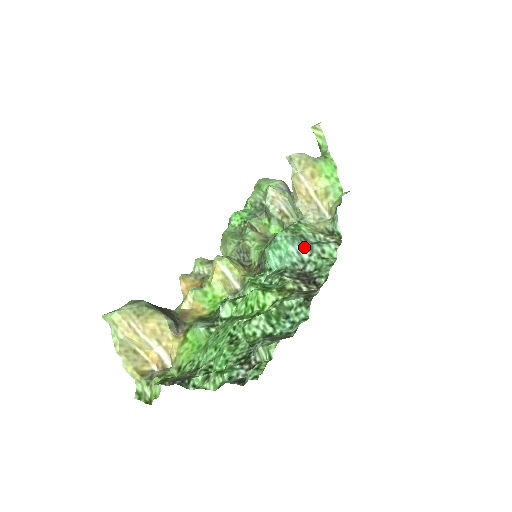
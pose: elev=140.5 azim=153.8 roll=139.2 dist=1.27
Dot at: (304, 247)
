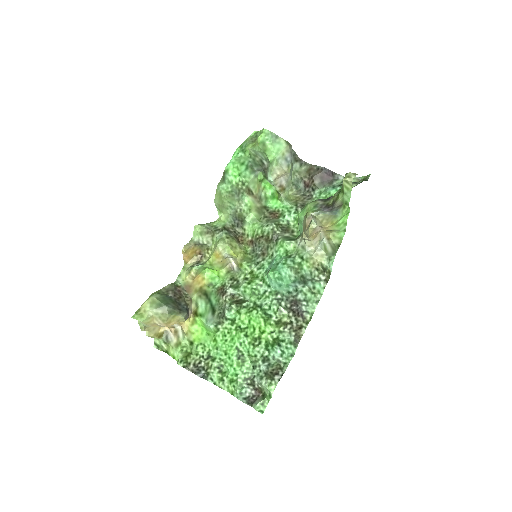
Dot at: (301, 283)
